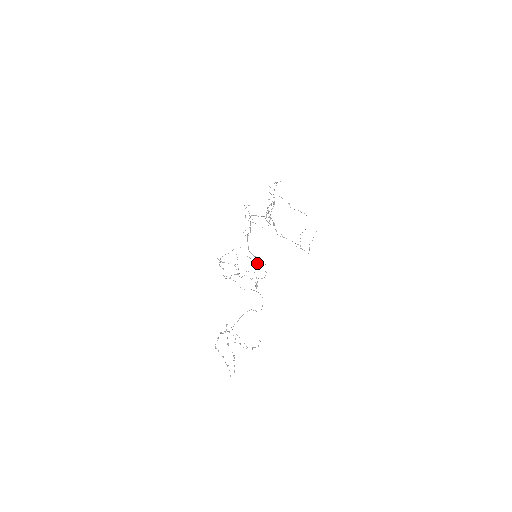
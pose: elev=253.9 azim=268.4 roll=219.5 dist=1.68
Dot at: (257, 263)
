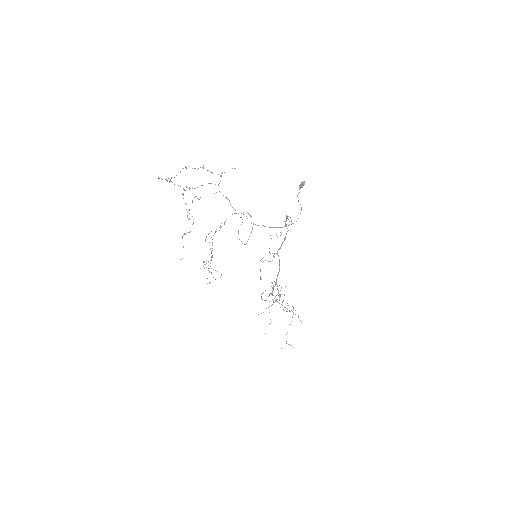
Dot at: occluded
